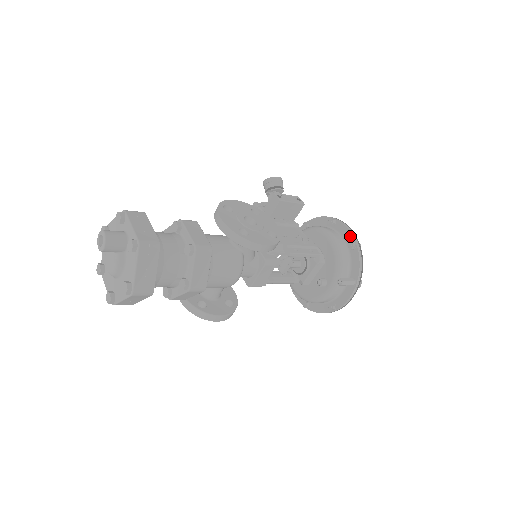
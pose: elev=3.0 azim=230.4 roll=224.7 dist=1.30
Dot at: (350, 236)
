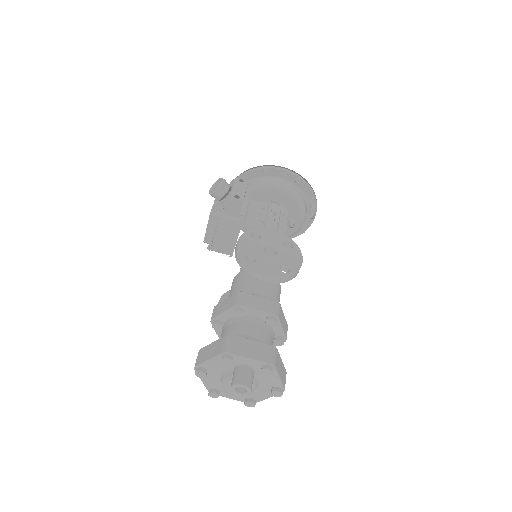
Dot at: (291, 175)
